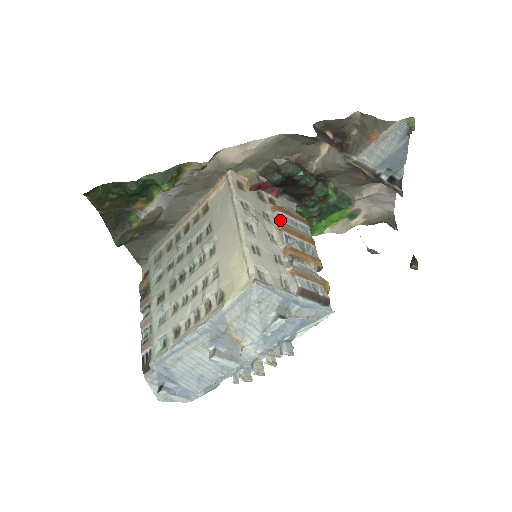
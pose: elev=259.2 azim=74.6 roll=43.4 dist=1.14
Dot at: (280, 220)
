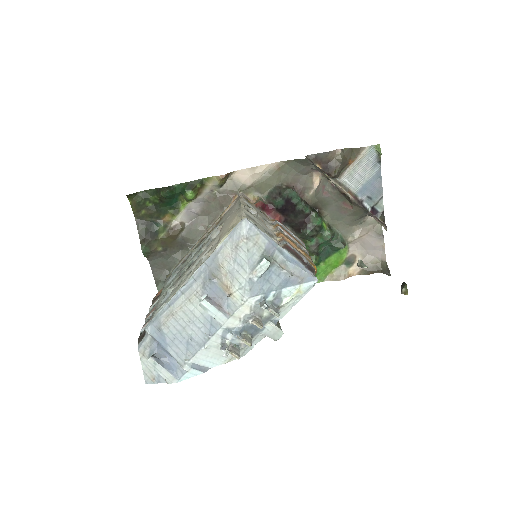
Dot at: (277, 223)
